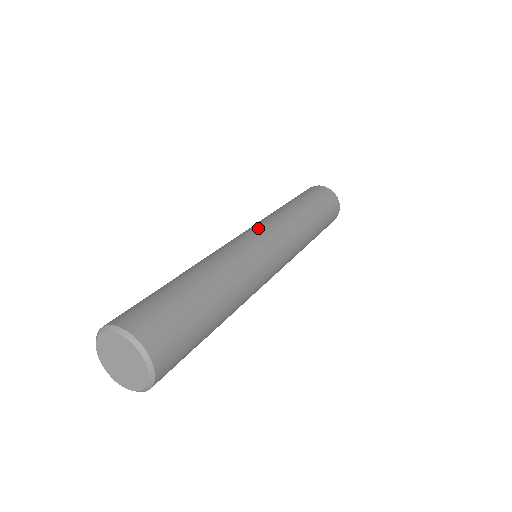
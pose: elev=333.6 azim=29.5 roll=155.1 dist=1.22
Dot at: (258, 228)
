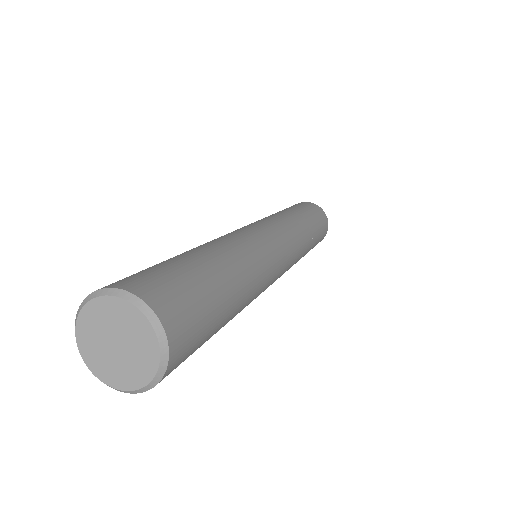
Dot at: (255, 223)
